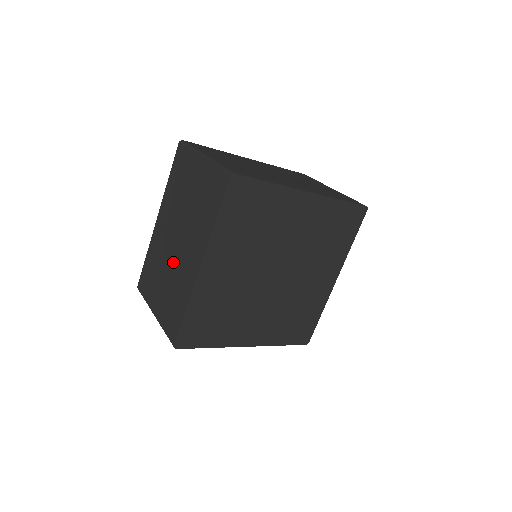
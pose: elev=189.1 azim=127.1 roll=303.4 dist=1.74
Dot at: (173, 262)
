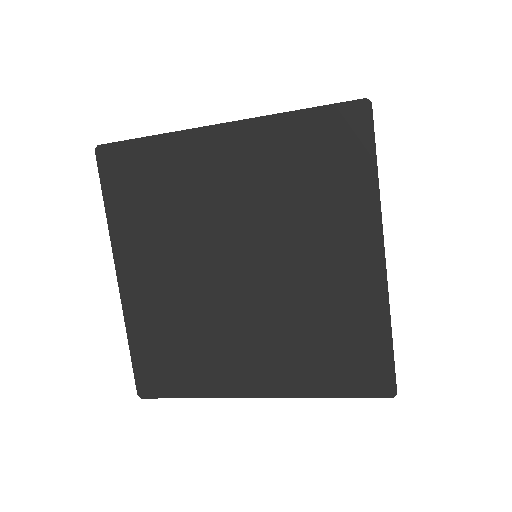
Dot at: occluded
